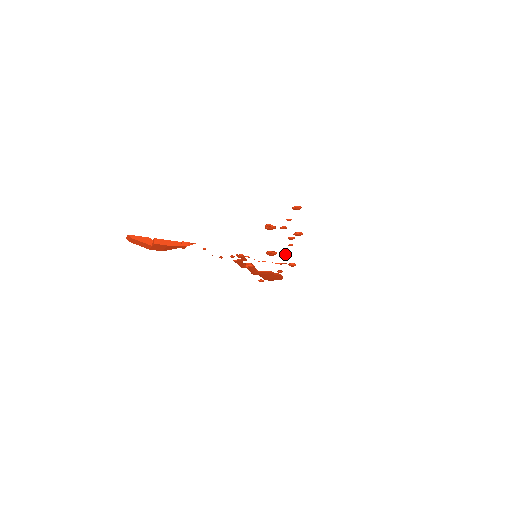
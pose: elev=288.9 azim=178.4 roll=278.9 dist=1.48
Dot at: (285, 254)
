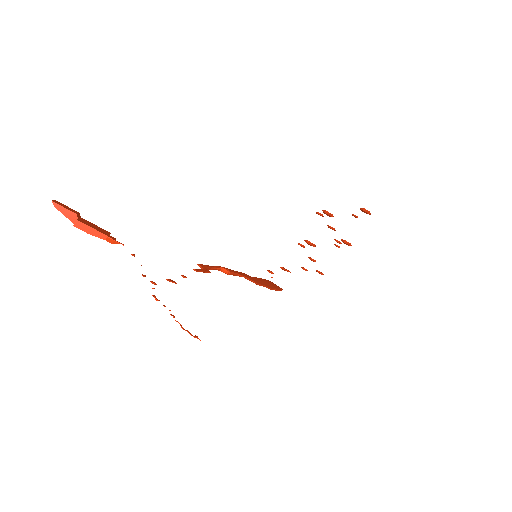
Dot at: (312, 259)
